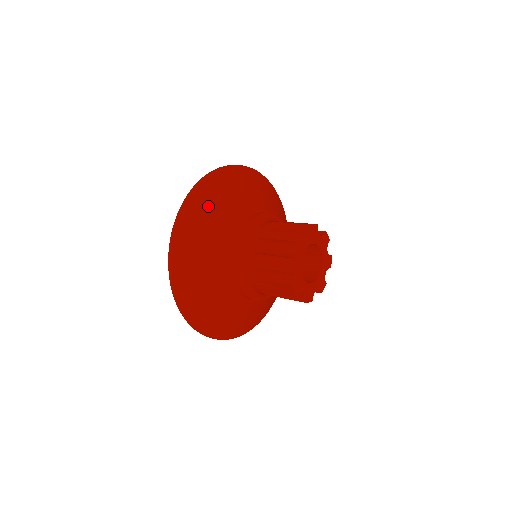
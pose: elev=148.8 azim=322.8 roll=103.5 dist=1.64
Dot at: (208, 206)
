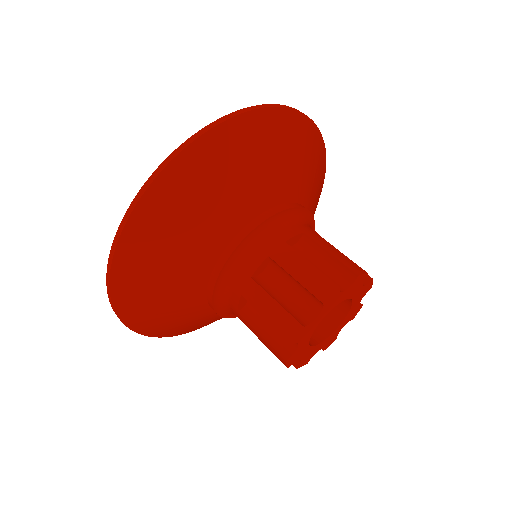
Dot at: (209, 176)
